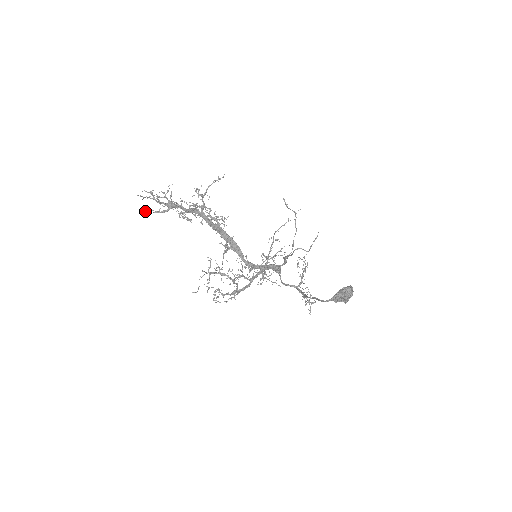
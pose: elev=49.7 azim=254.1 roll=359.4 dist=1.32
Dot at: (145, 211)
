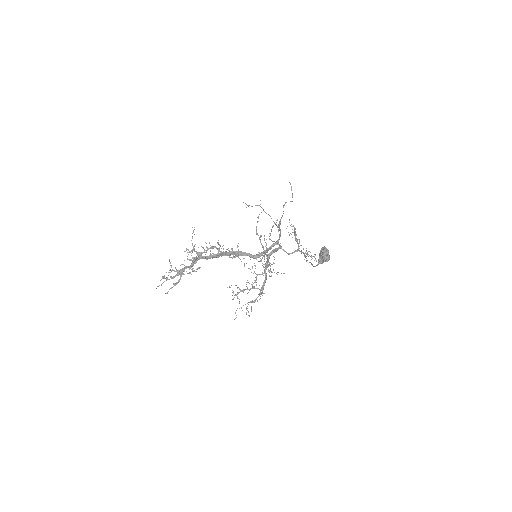
Dot at: occluded
